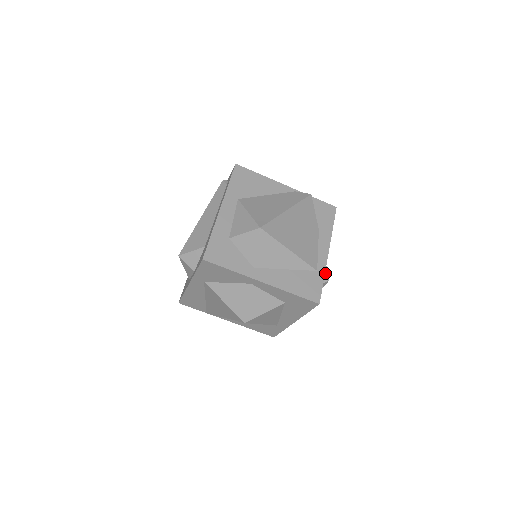
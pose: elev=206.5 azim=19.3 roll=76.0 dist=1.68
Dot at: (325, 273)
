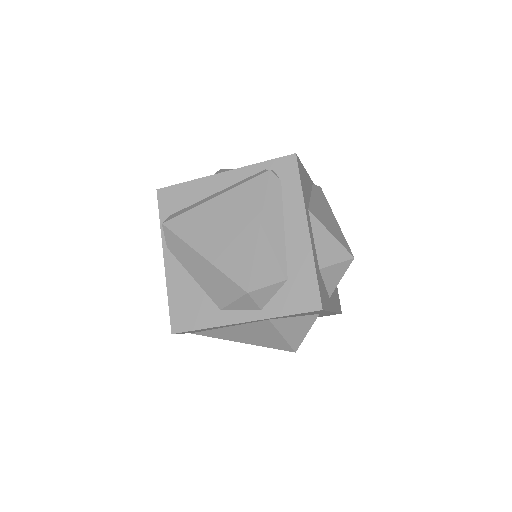
Dot at: occluded
